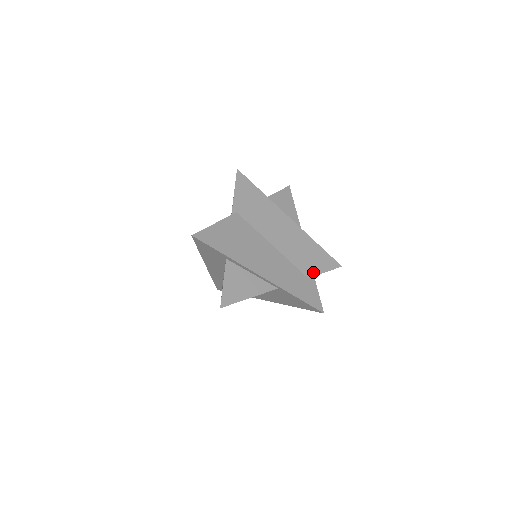
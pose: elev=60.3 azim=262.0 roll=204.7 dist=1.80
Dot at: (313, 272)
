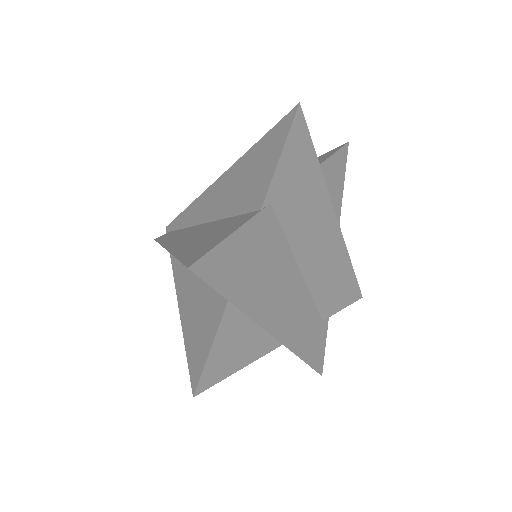
Dot at: (331, 310)
